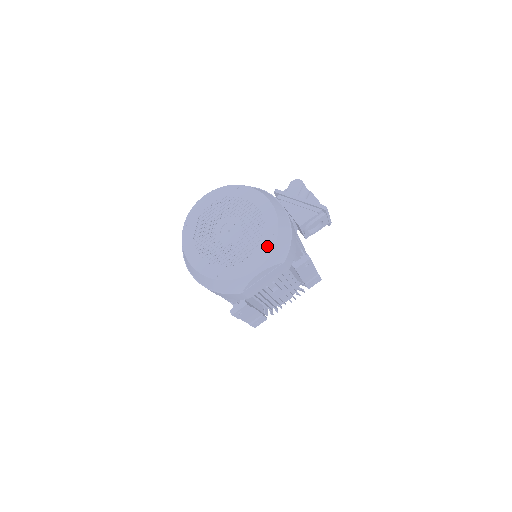
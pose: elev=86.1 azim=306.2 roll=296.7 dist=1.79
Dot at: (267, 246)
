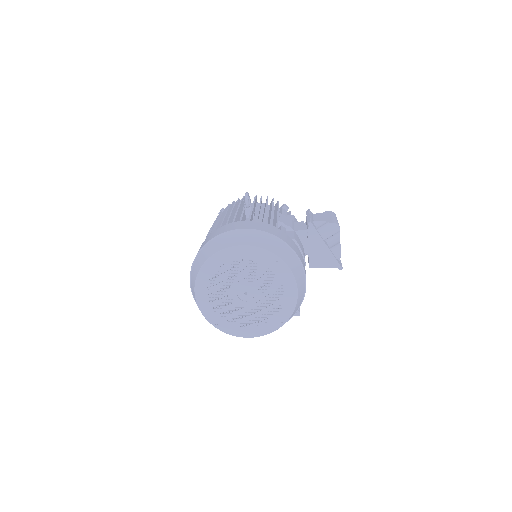
Dot at: (271, 326)
